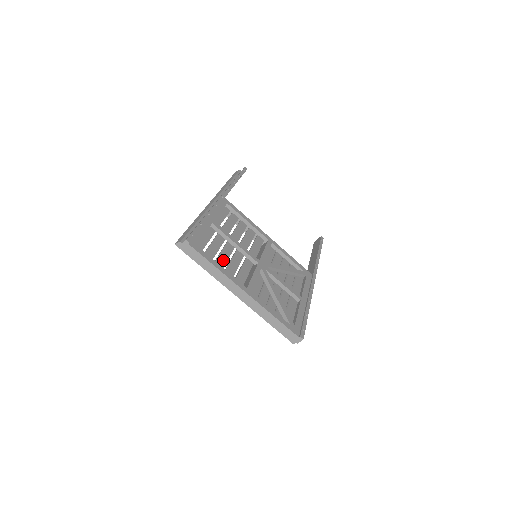
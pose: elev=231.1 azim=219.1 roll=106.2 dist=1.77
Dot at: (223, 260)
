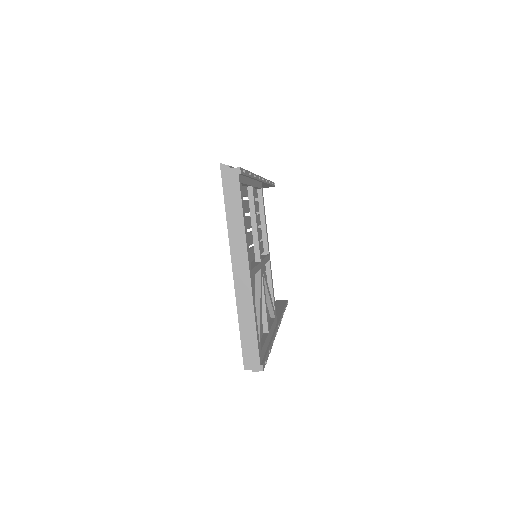
Dot at: occluded
